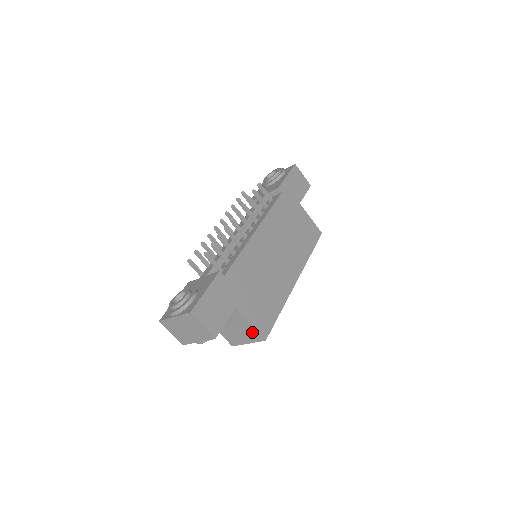
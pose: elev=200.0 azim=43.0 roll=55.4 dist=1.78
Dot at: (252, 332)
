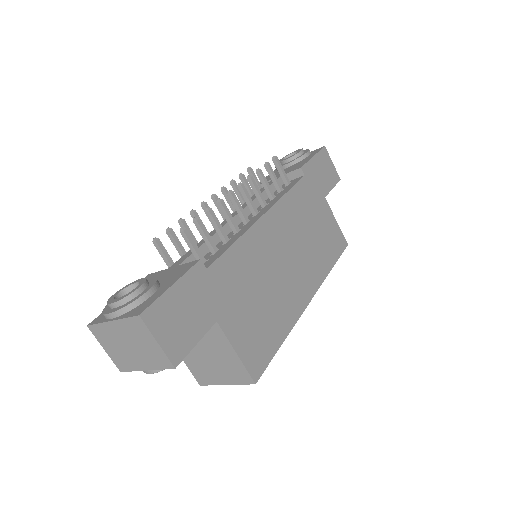
Dot at: (236, 367)
